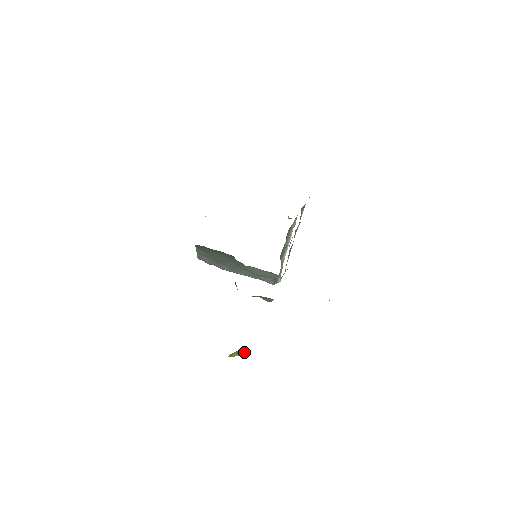
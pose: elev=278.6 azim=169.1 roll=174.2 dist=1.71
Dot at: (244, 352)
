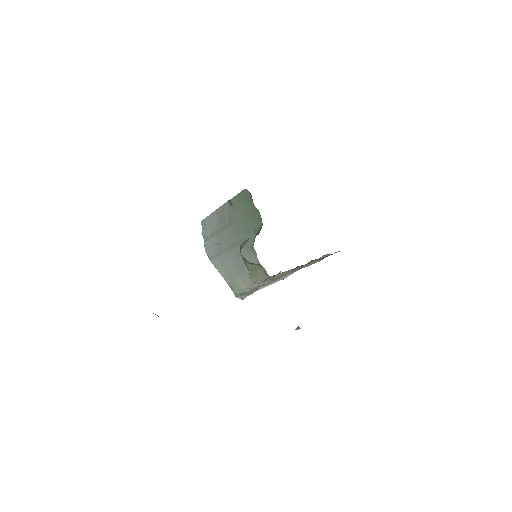
Dot at: occluded
